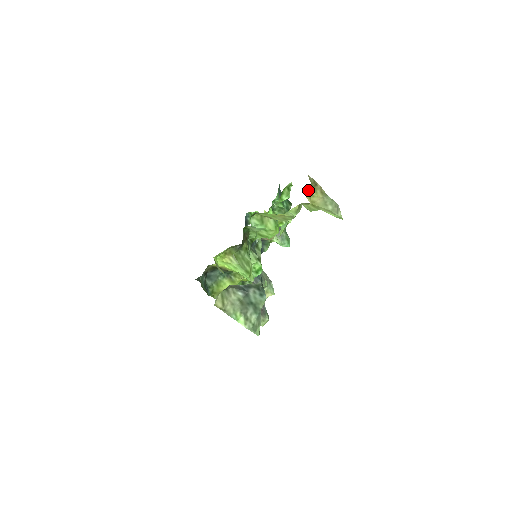
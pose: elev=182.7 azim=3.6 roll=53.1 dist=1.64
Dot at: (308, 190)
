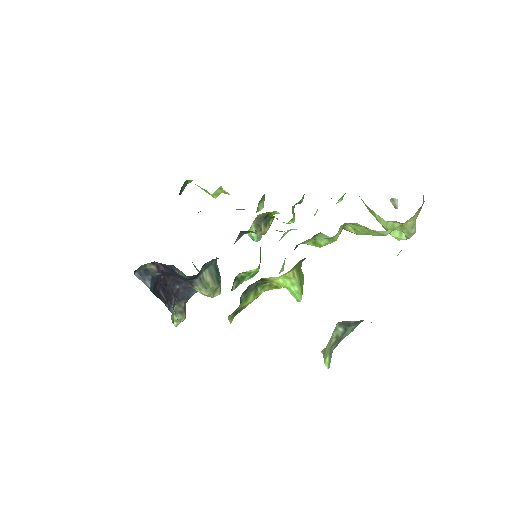
Dot at: occluded
